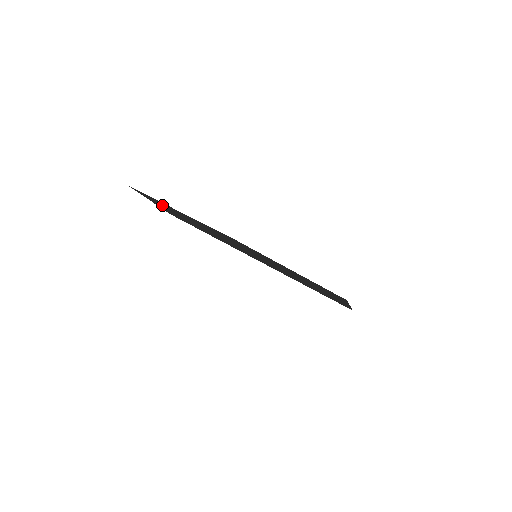
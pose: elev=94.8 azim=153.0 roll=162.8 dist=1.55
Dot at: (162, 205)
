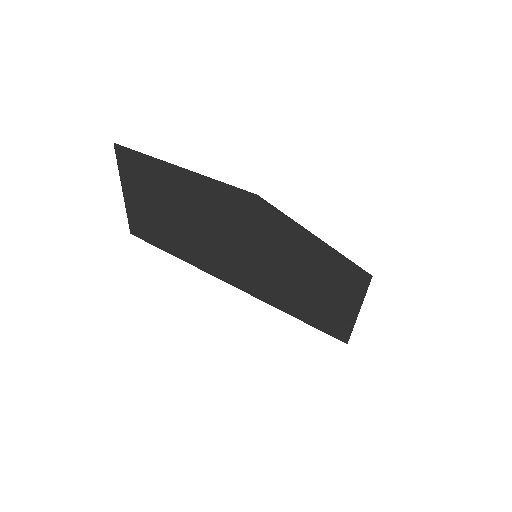
Dot at: (147, 184)
